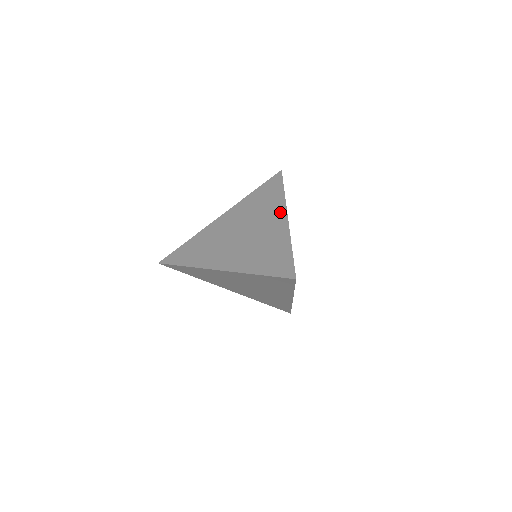
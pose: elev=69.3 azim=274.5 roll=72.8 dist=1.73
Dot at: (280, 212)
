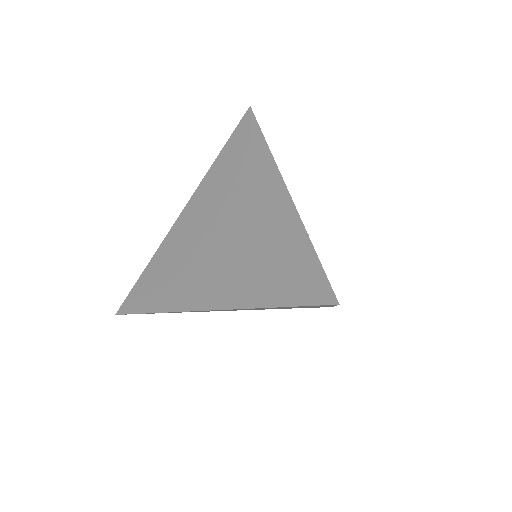
Dot at: (270, 179)
